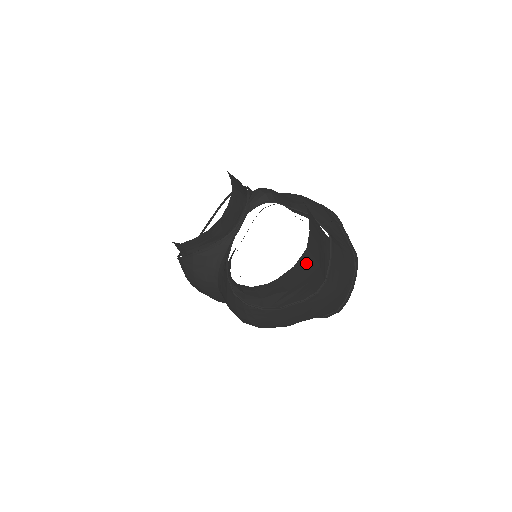
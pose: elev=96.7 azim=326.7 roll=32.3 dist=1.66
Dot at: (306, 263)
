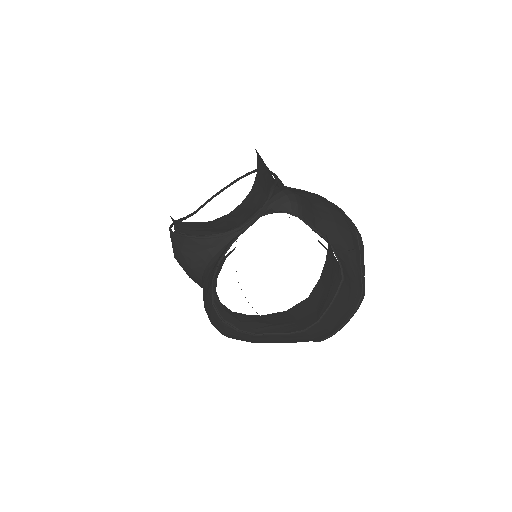
Dot at: (302, 308)
